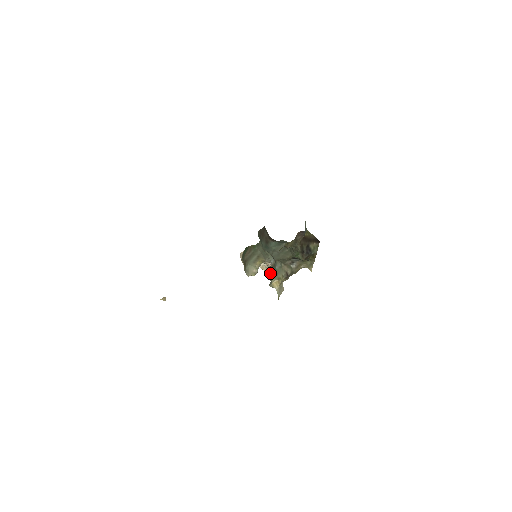
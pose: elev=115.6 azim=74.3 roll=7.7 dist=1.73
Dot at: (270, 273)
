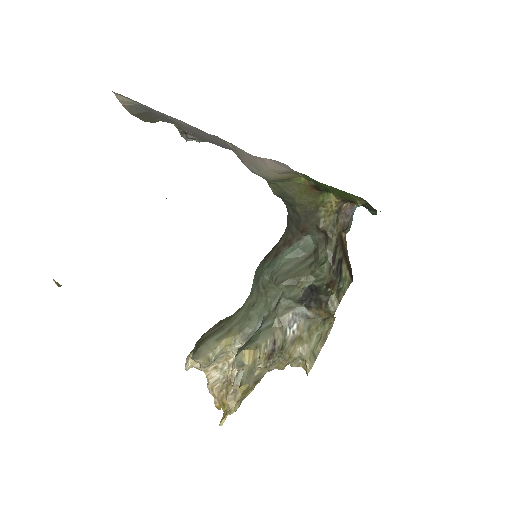
Dot at: (242, 346)
